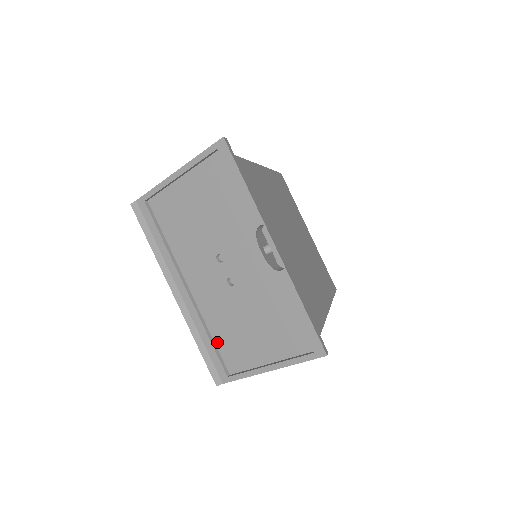
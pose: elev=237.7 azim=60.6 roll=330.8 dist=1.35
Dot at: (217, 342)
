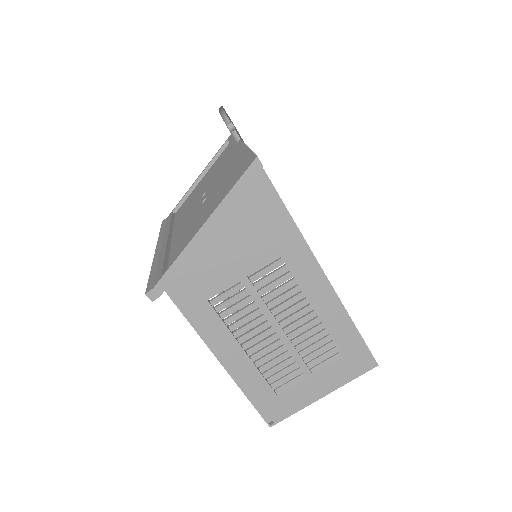
Dot at: (171, 259)
